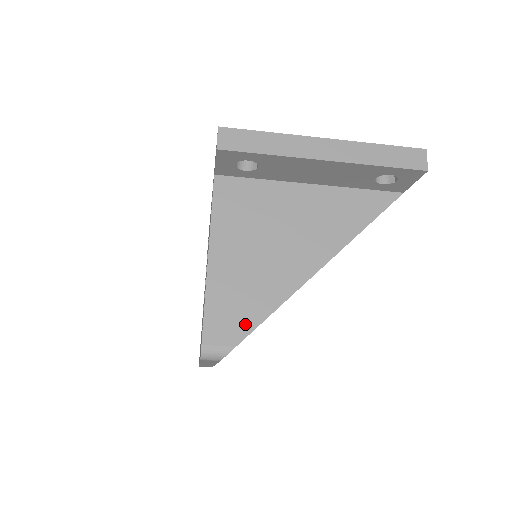
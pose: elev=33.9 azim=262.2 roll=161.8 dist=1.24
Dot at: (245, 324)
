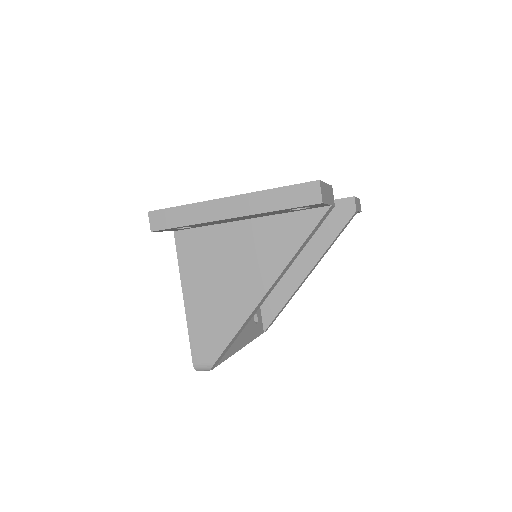
Dot at: (218, 346)
